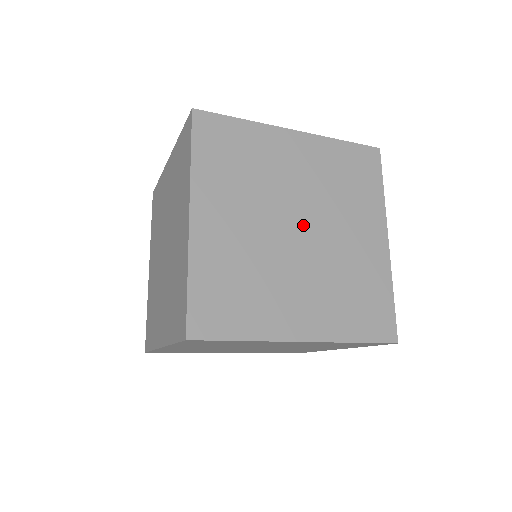
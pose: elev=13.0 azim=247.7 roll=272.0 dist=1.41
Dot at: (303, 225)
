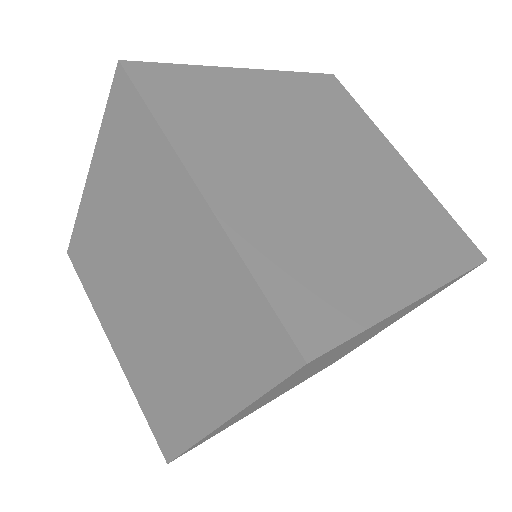
Dot at: occluded
